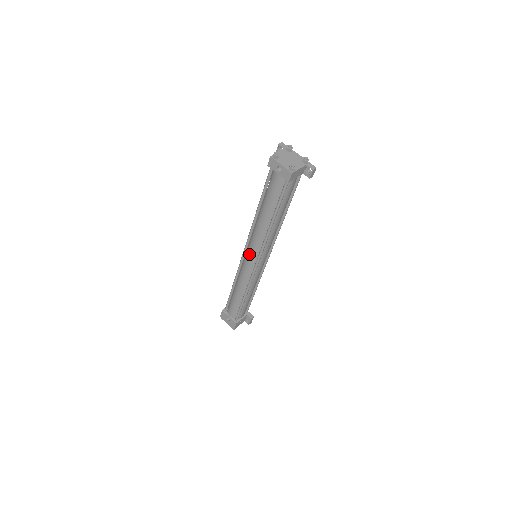
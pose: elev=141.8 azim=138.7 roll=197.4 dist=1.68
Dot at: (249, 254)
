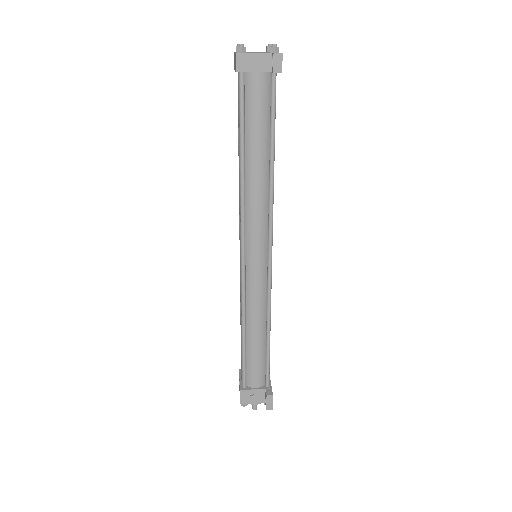
Dot at: occluded
